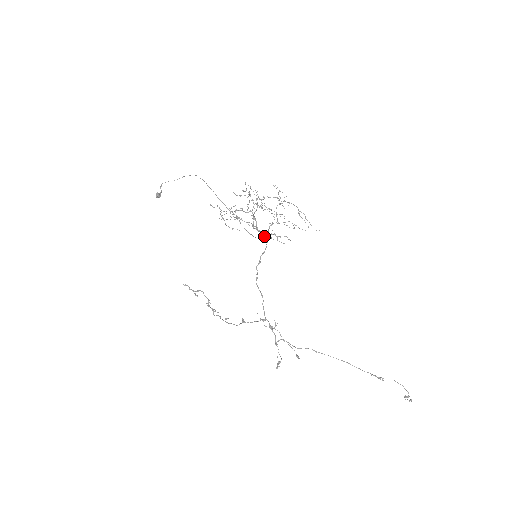
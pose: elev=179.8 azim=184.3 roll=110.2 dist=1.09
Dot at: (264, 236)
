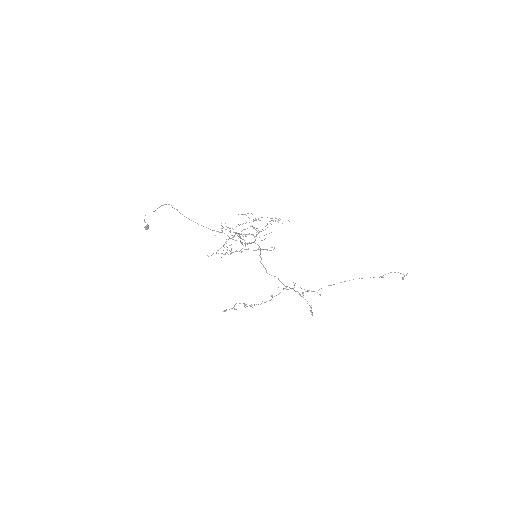
Dot at: occluded
